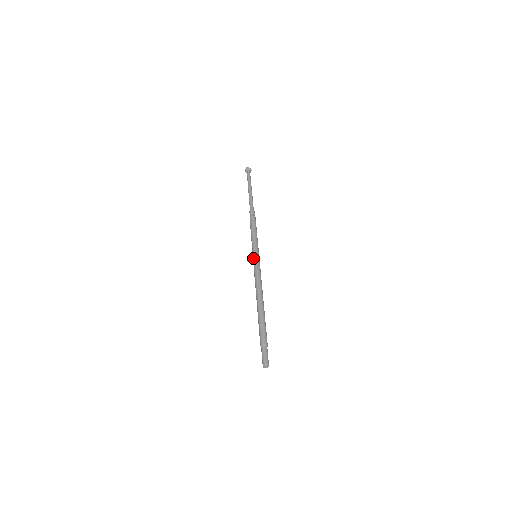
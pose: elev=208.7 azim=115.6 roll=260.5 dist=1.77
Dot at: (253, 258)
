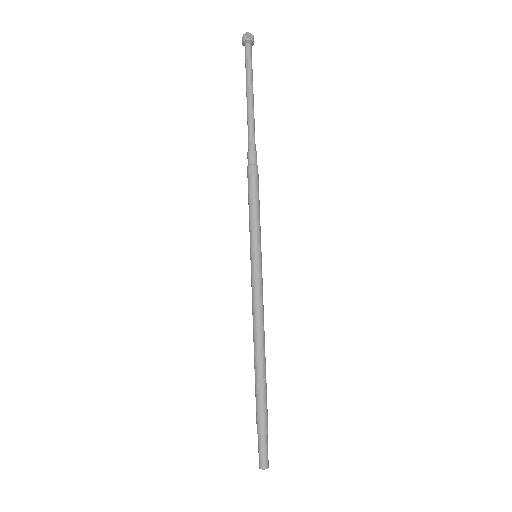
Dot at: occluded
